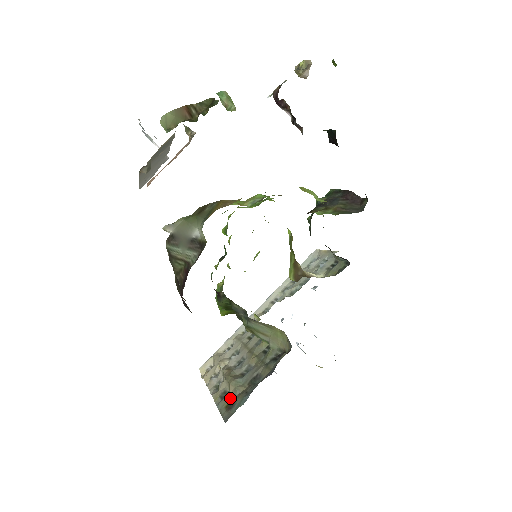
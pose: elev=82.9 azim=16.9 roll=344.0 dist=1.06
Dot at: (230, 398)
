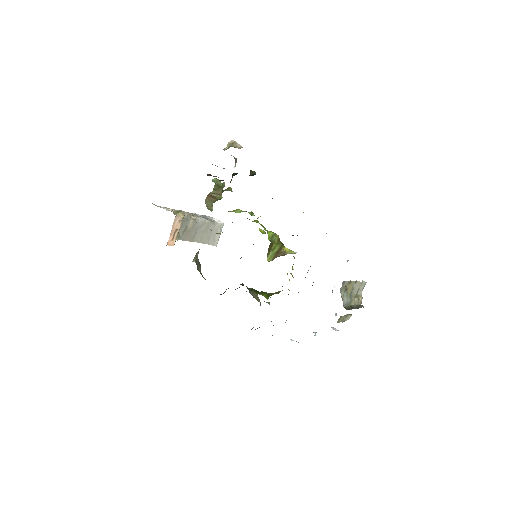
Dot at: occluded
